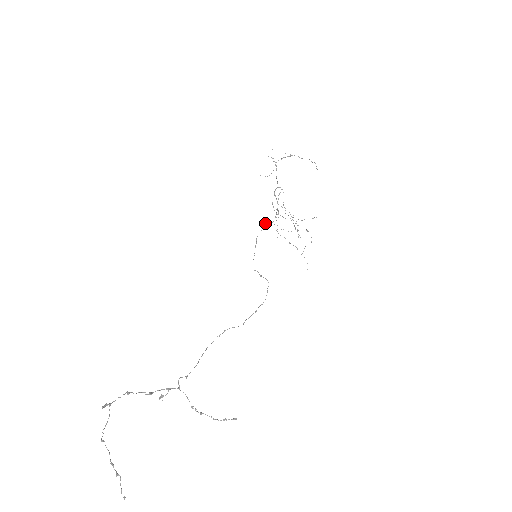
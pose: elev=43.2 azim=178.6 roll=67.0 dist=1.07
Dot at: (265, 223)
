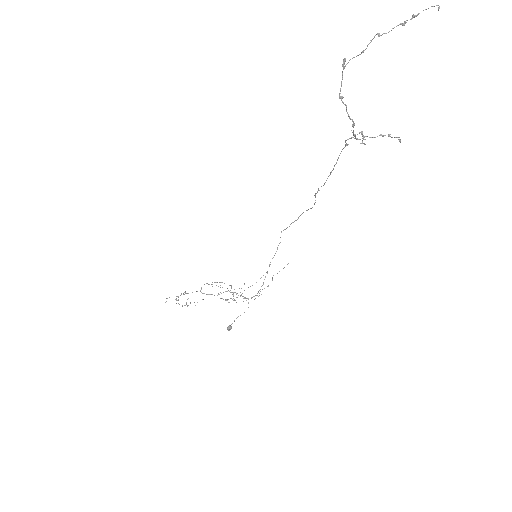
Dot at: (228, 326)
